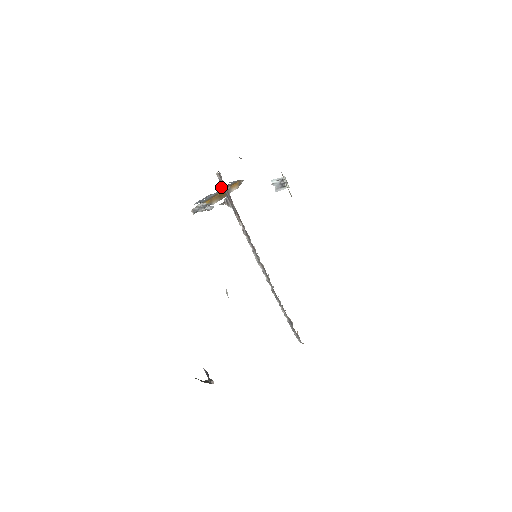
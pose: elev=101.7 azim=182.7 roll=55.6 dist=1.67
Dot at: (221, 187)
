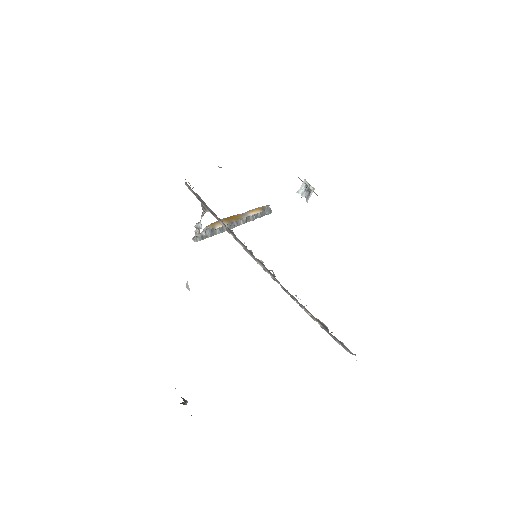
Dot at: occluded
